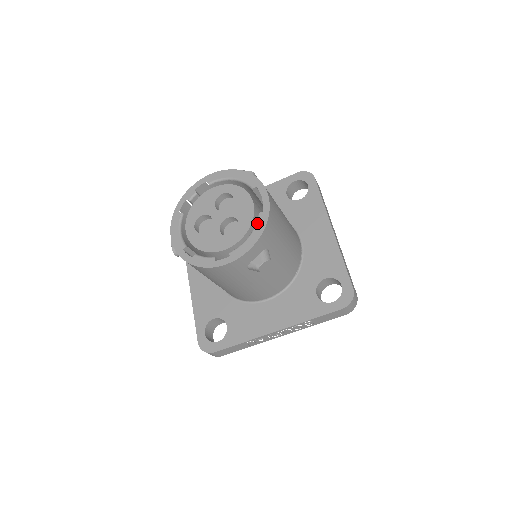
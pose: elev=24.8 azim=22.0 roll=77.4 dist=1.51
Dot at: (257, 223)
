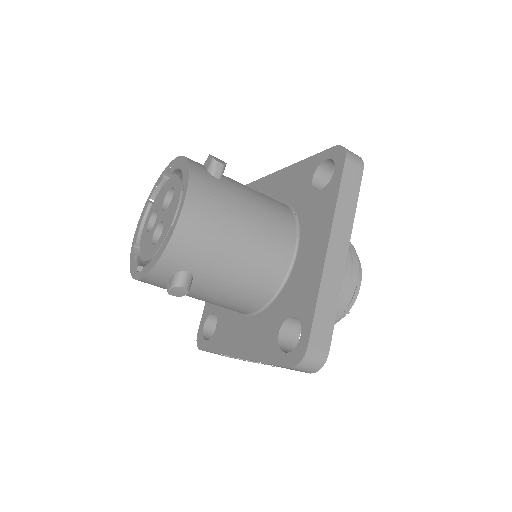
Dot at: (165, 239)
